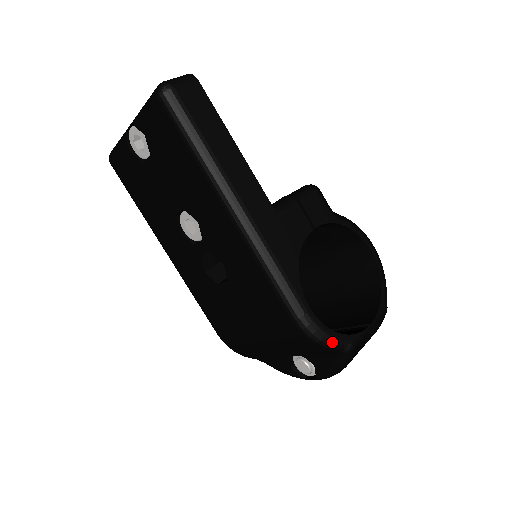
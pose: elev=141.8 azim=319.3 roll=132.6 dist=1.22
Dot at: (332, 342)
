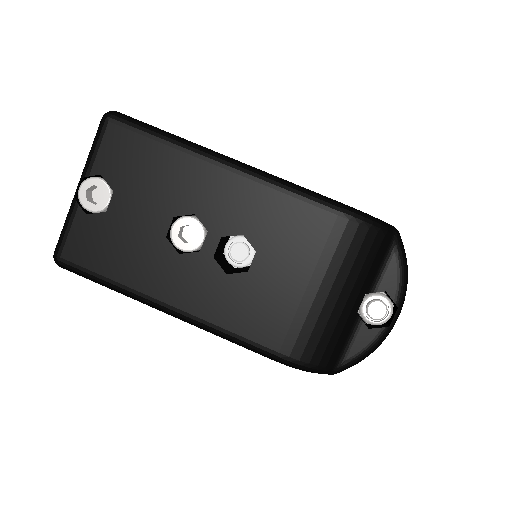
Dot at: (381, 222)
